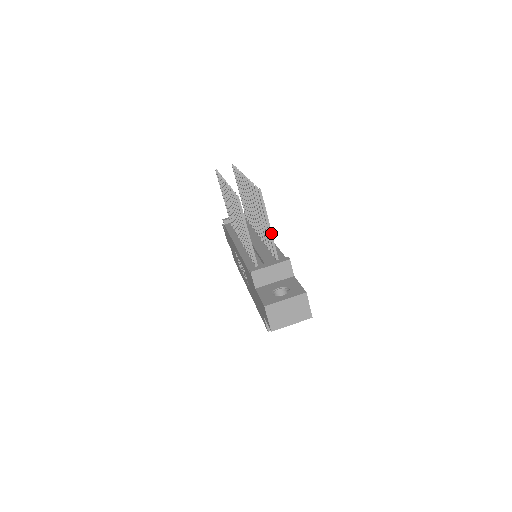
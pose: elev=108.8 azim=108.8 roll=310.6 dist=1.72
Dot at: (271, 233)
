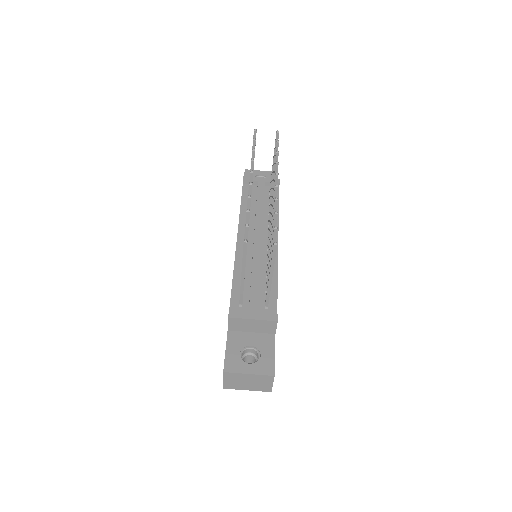
Dot at: (270, 284)
